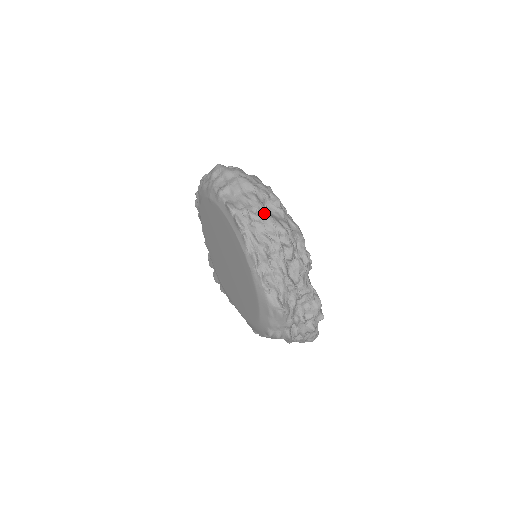
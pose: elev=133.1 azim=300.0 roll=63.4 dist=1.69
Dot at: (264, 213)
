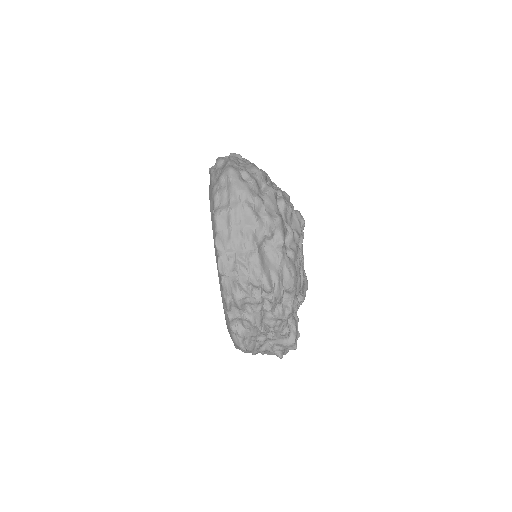
Dot at: (254, 261)
